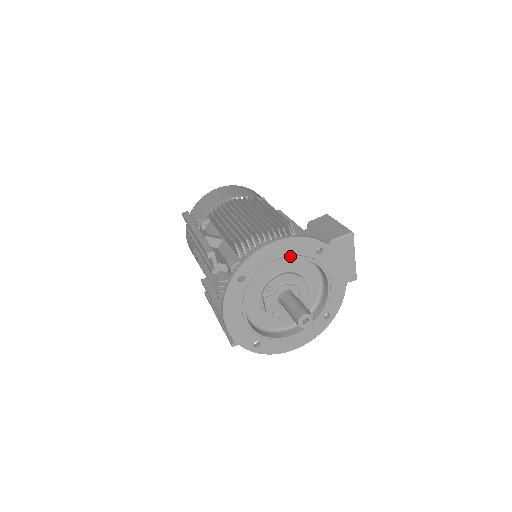
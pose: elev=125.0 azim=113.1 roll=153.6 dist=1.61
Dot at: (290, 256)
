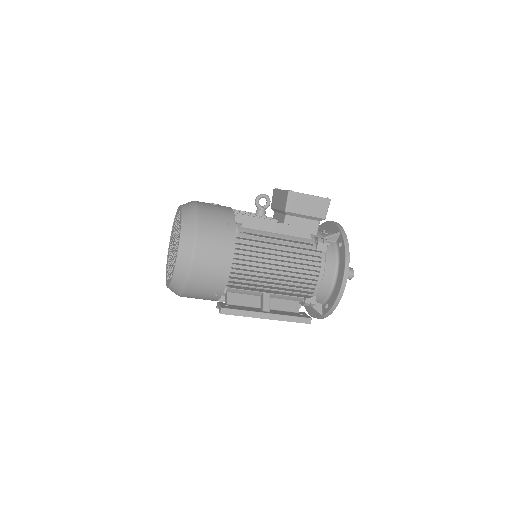
Dot at: occluded
